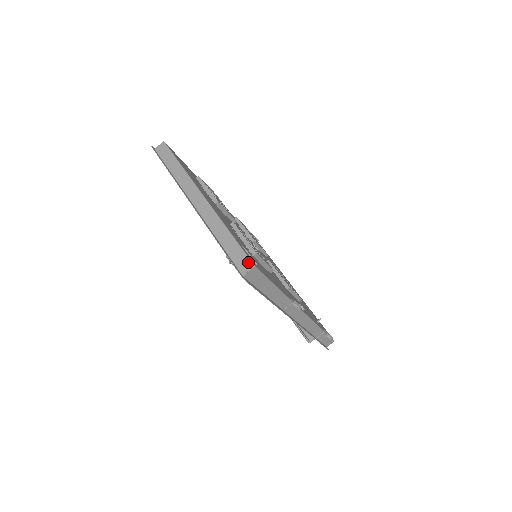
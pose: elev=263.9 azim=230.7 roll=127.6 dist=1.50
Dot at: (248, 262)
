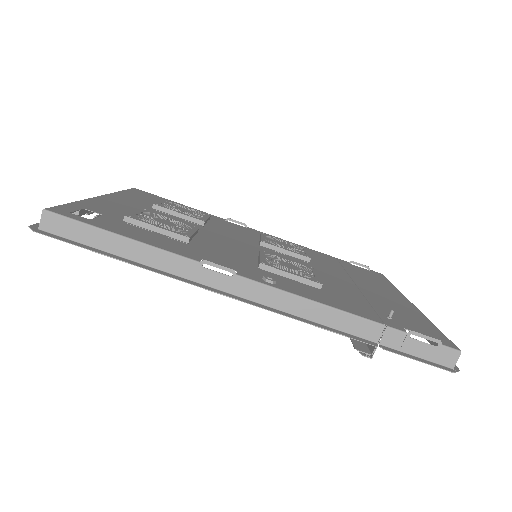
Dot at: occluded
